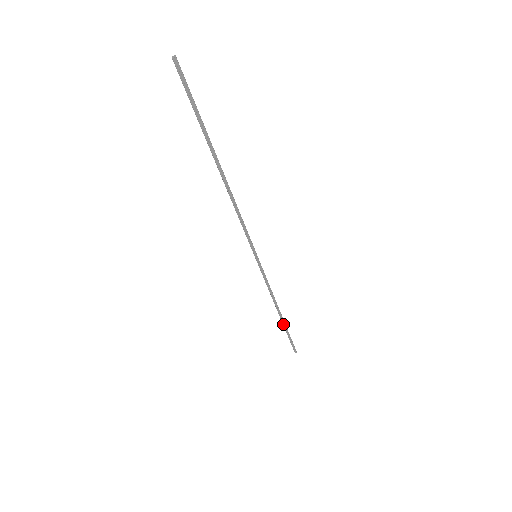
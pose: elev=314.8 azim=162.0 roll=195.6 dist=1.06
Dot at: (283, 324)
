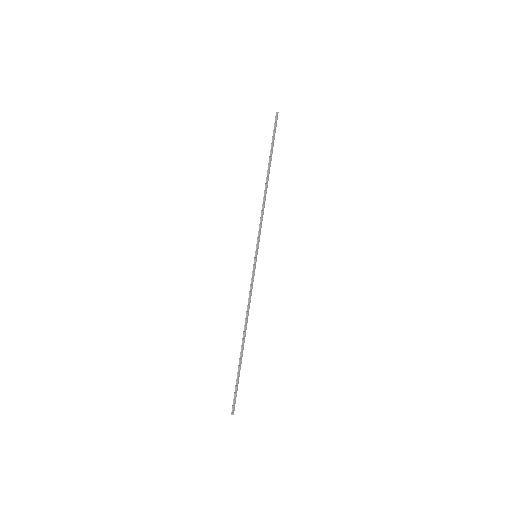
Dot at: (241, 354)
